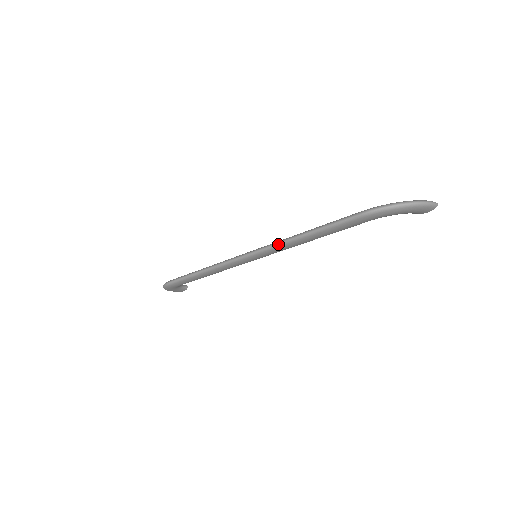
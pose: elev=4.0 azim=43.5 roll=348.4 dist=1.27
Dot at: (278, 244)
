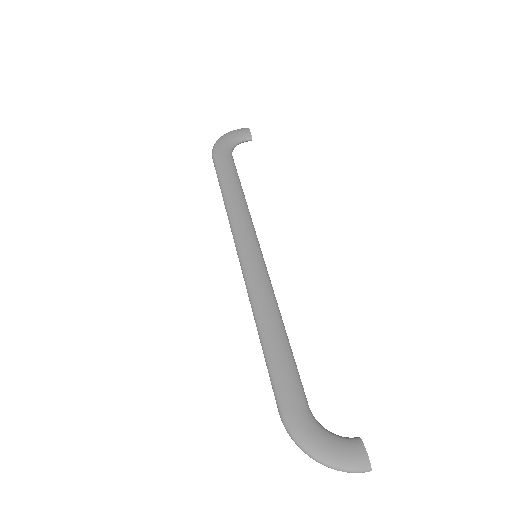
Dot at: (250, 302)
